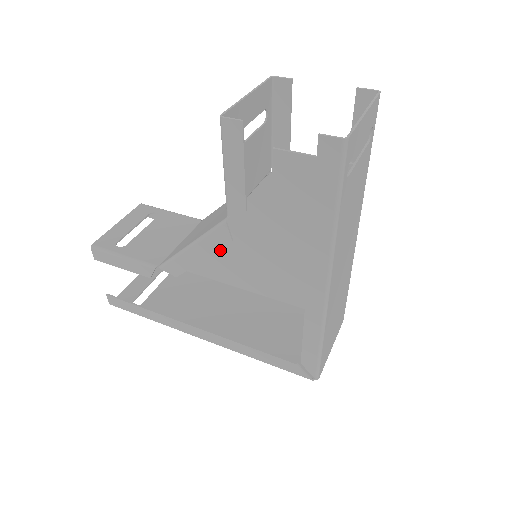
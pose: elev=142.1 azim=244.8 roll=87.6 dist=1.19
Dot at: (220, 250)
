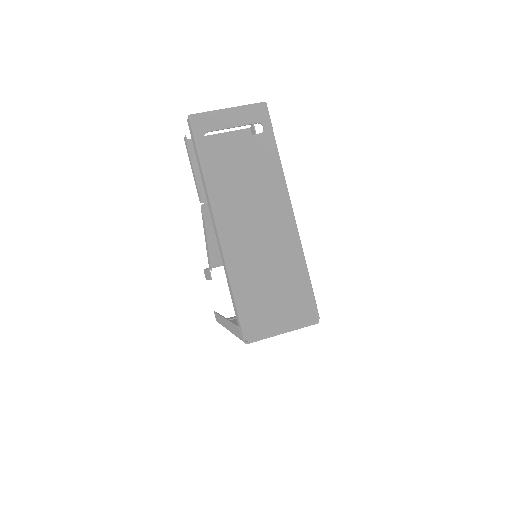
Dot at: occluded
